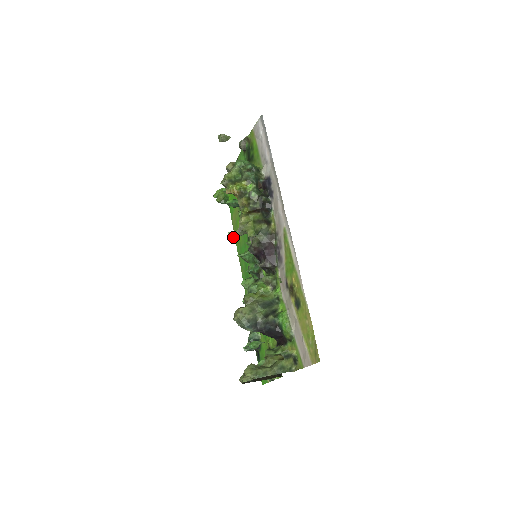
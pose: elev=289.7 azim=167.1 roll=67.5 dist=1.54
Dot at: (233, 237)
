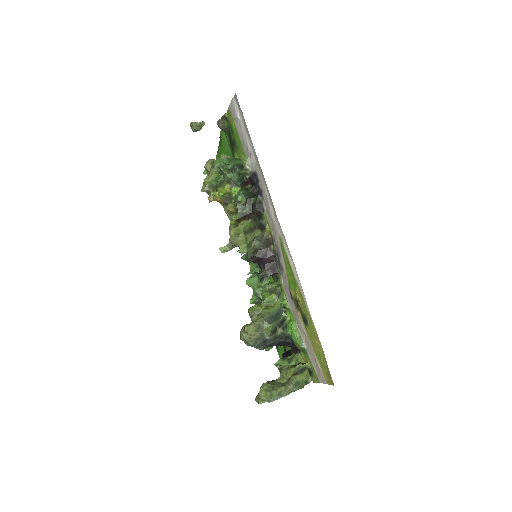
Dot at: (225, 251)
